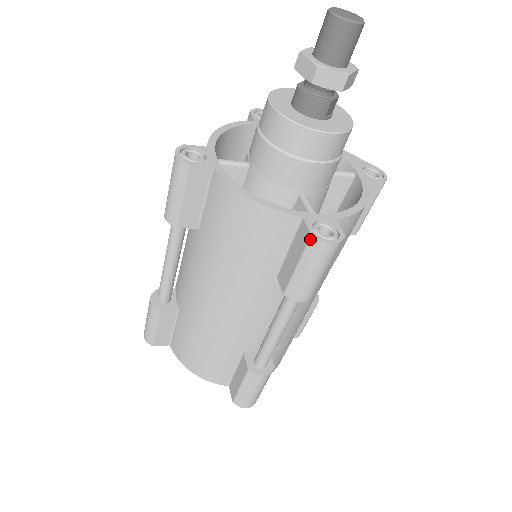
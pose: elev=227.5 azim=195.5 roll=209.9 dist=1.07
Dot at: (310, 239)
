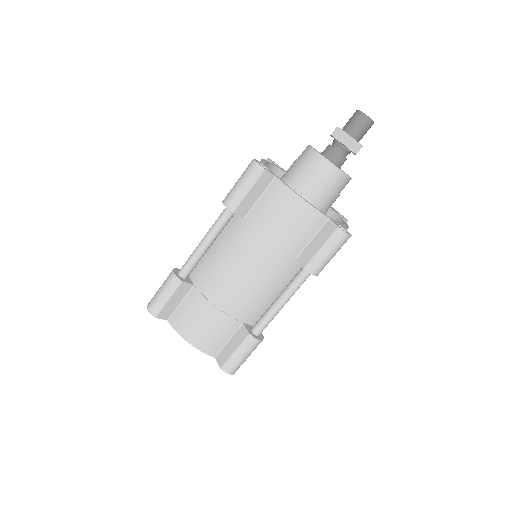
Dot at: (337, 229)
